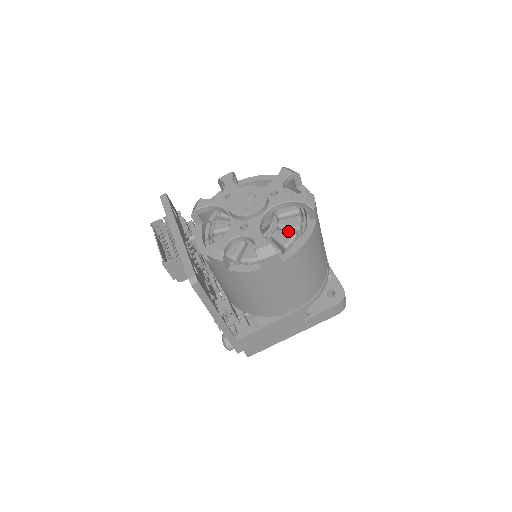
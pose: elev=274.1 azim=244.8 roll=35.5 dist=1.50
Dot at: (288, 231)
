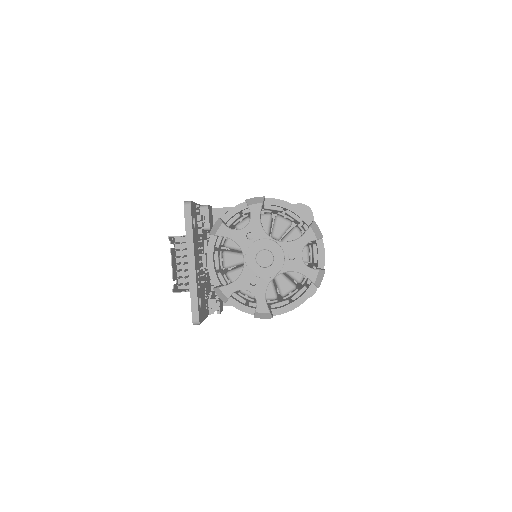
Dot at: (290, 281)
